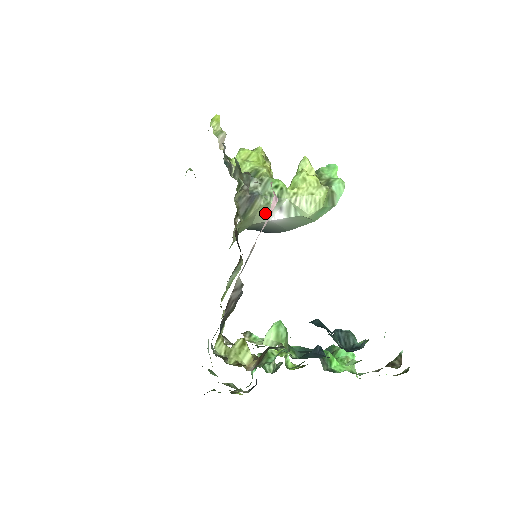
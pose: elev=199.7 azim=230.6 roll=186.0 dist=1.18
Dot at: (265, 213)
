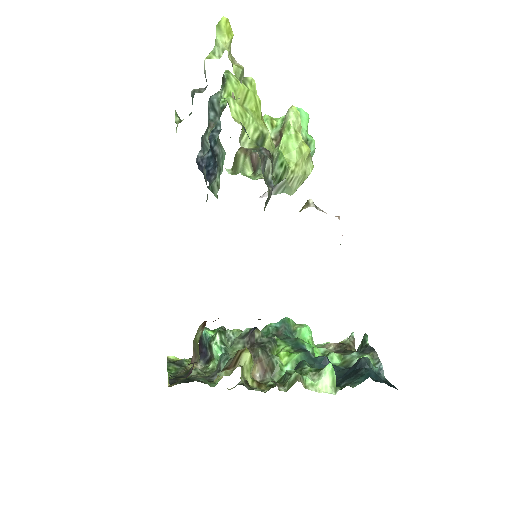
Dot at: occluded
